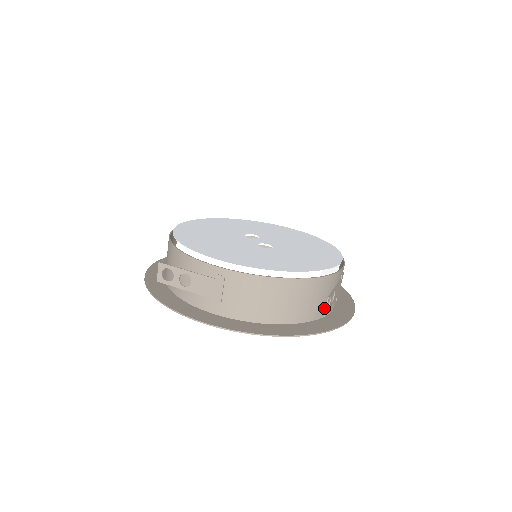
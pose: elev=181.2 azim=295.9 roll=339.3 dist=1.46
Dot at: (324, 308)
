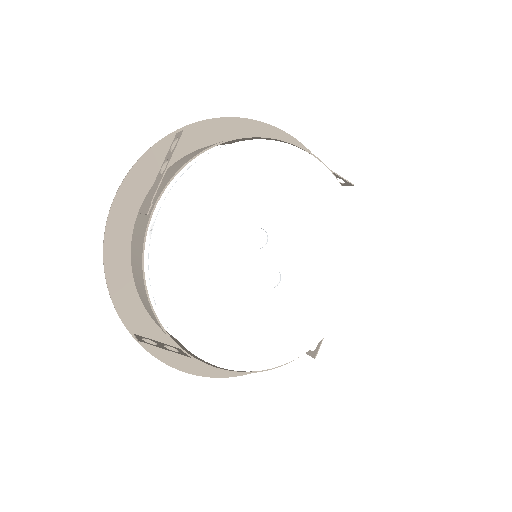
Dot at: occluded
